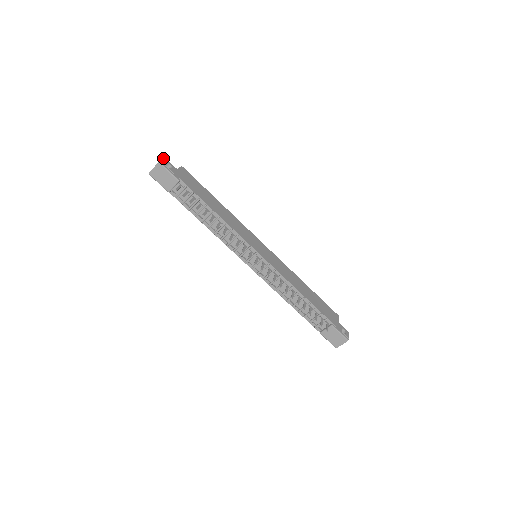
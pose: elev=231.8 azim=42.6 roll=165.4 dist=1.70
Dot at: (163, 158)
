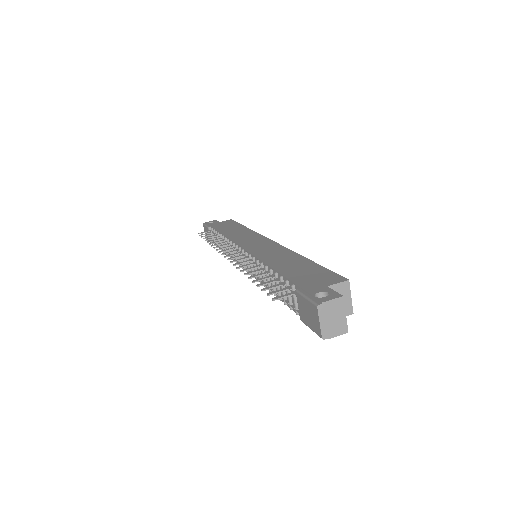
Dot at: (212, 221)
